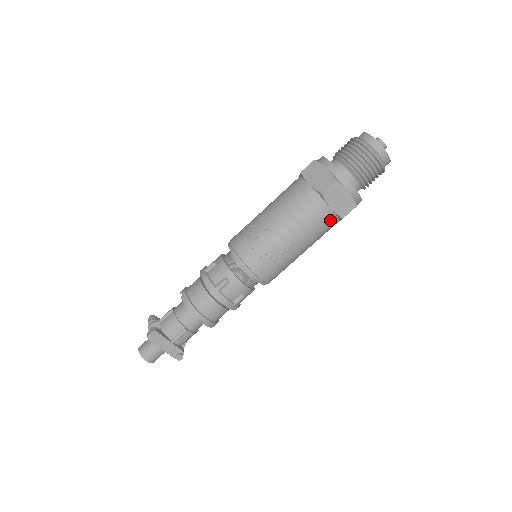
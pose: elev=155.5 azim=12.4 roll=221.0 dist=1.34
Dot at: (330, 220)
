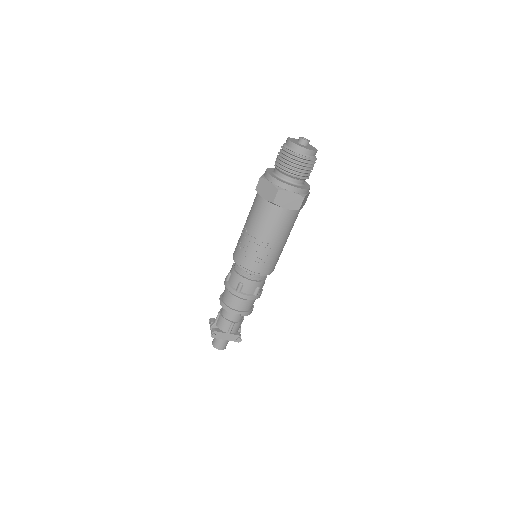
Dot at: (290, 215)
